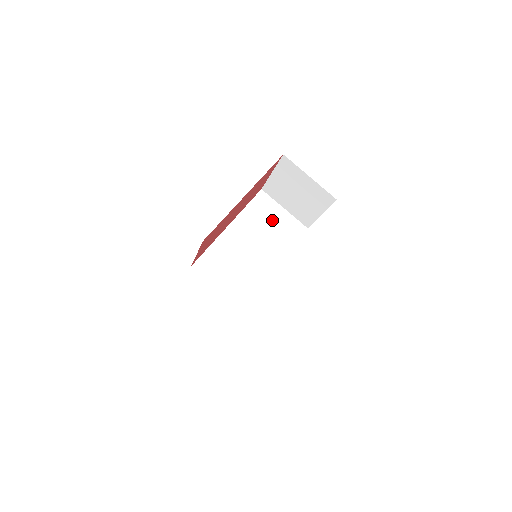
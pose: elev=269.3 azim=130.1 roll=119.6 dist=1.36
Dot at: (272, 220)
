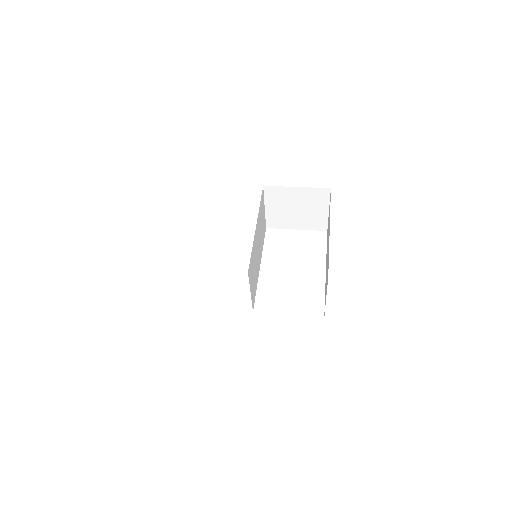
Dot at: (262, 219)
